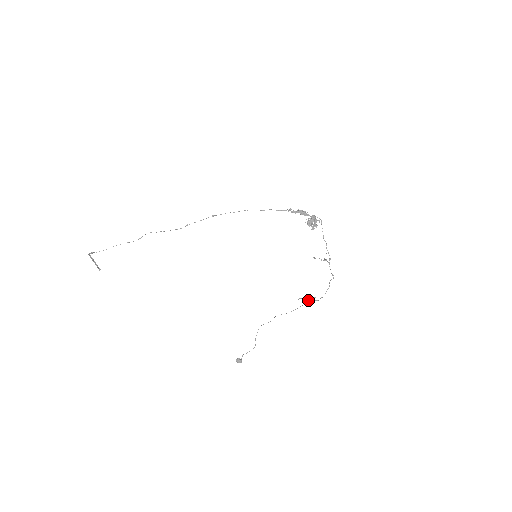
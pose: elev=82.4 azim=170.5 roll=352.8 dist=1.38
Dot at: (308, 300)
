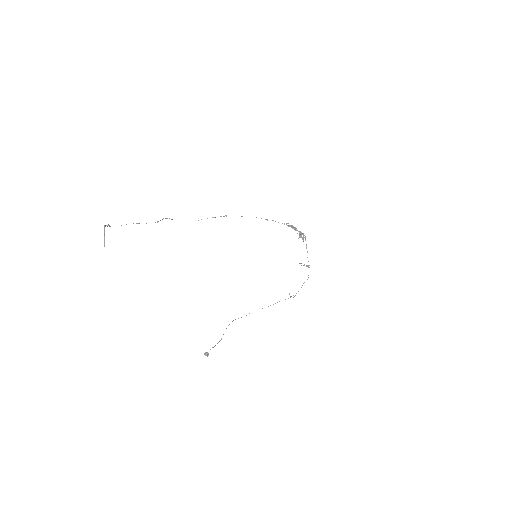
Dot at: (291, 296)
